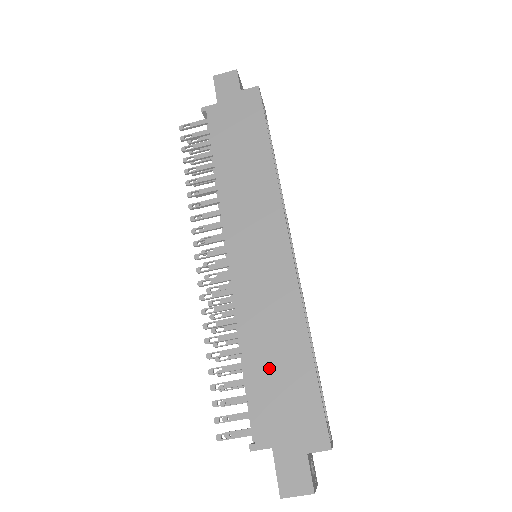
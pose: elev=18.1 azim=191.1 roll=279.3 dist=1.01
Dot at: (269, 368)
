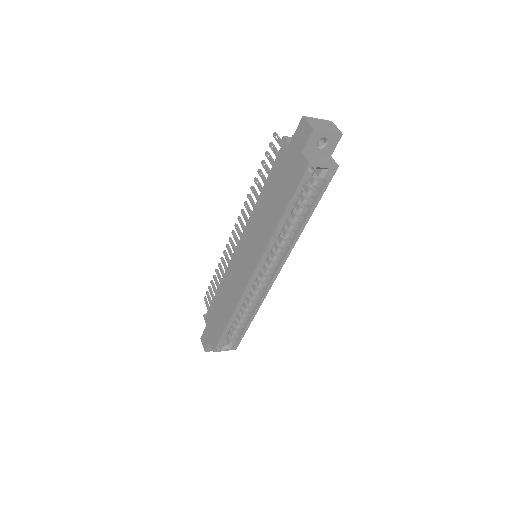
Dot at: (219, 305)
